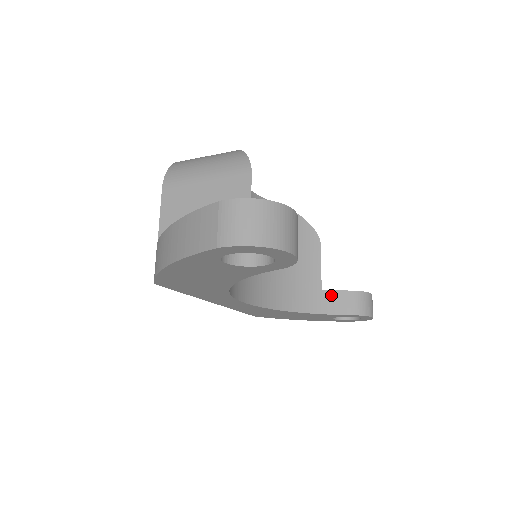
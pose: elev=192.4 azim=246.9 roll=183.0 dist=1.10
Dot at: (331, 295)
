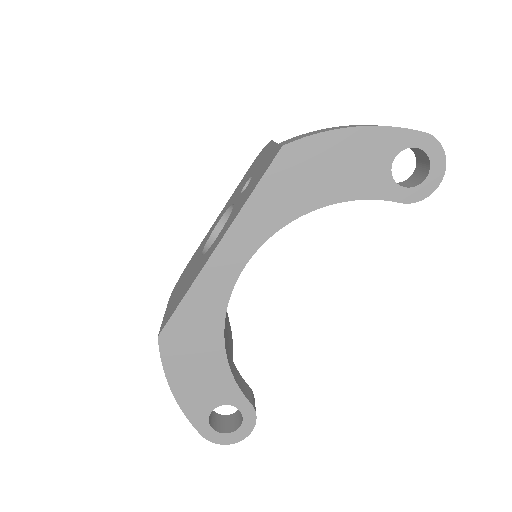
Dot at: (238, 373)
